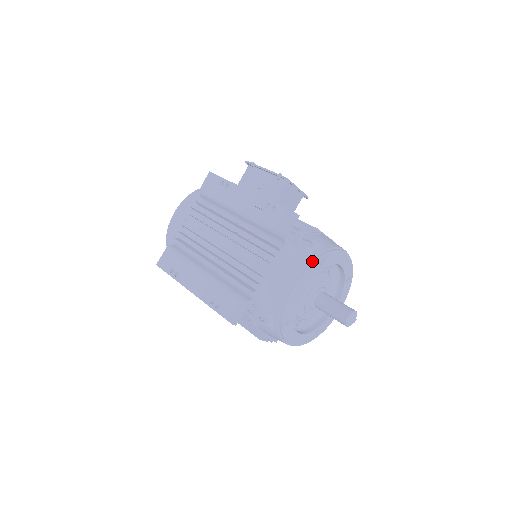
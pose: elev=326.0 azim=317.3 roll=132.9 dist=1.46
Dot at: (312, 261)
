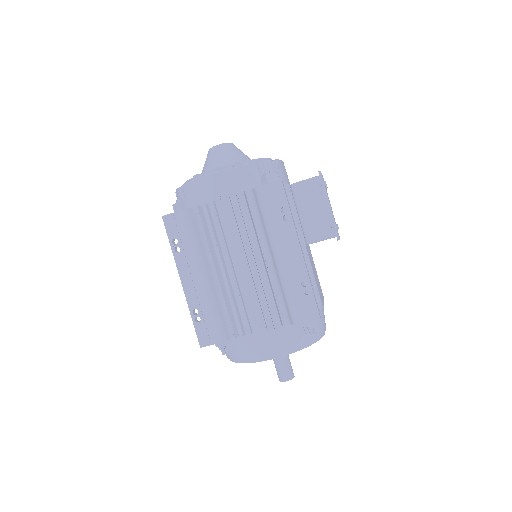
Dot at: (298, 349)
